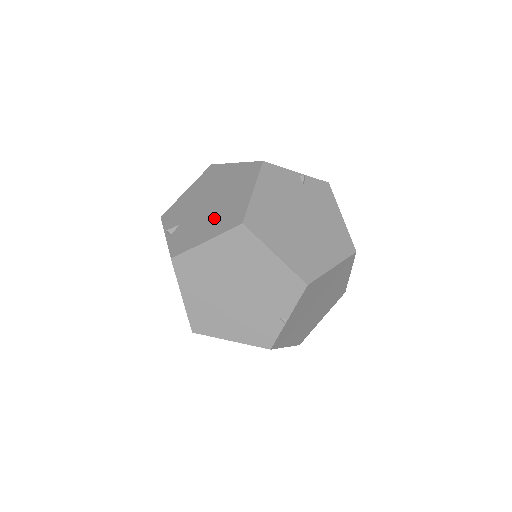
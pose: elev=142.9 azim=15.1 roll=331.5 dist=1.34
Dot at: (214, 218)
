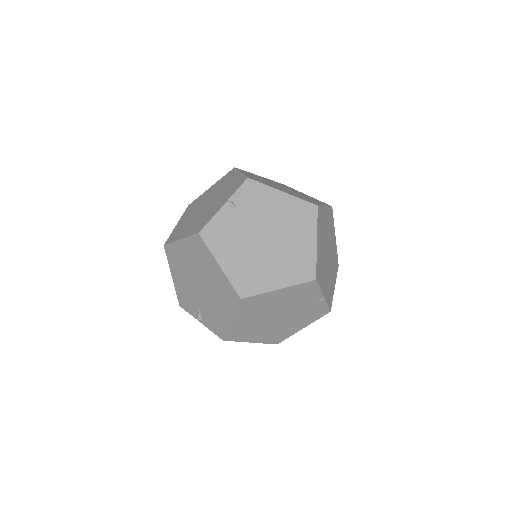
Dot at: (217, 299)
